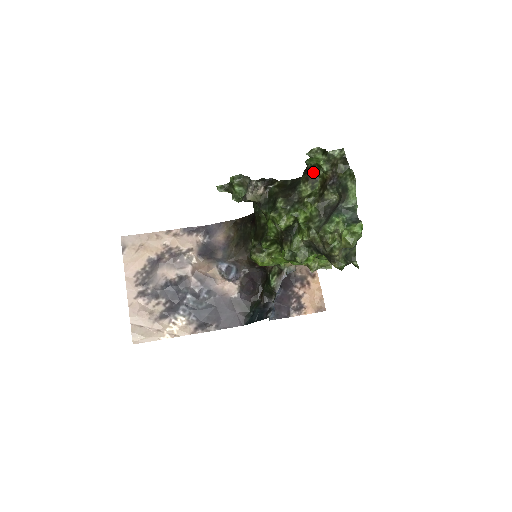
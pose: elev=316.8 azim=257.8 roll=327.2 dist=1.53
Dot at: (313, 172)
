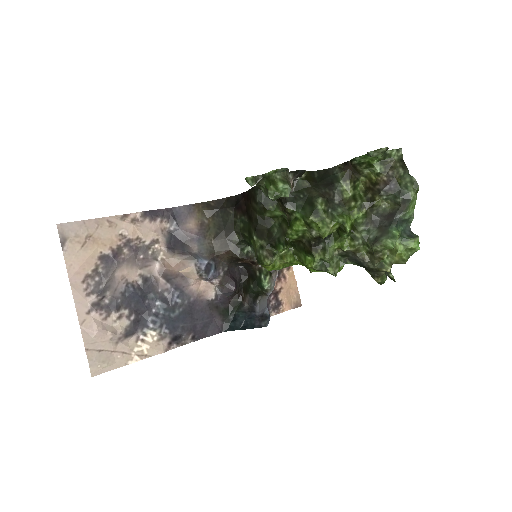
Dot at: (356, 169)
